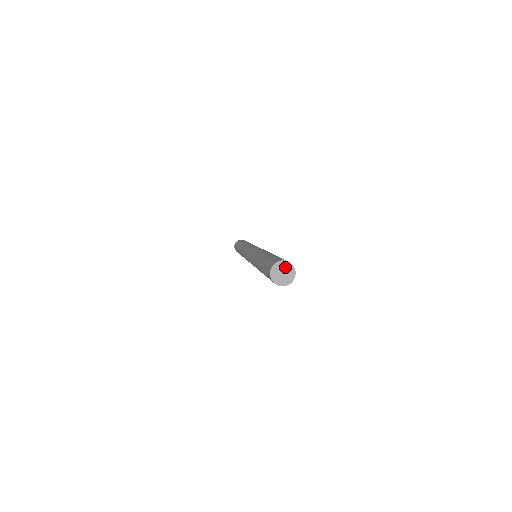
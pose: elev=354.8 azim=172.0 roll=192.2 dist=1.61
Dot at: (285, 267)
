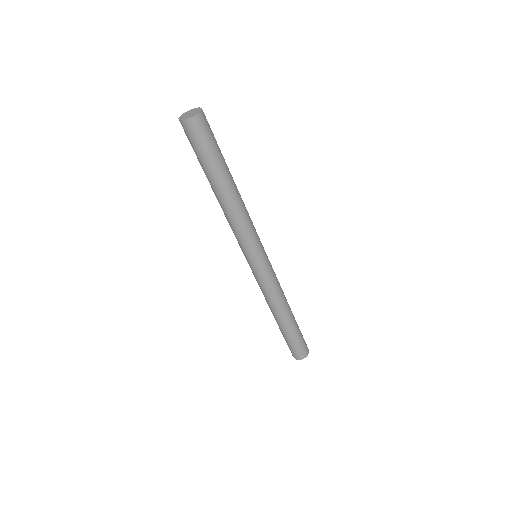
Dot at: (192, 111)
